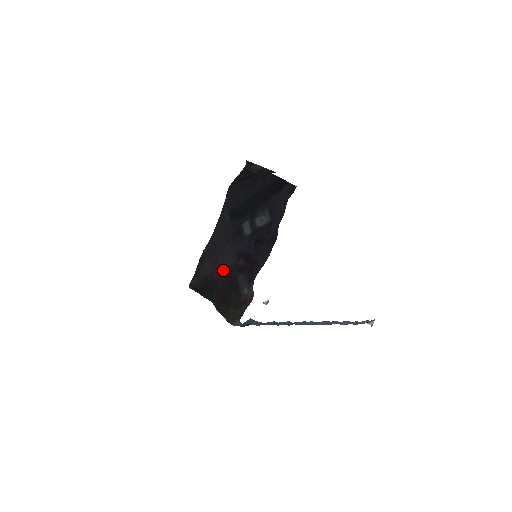
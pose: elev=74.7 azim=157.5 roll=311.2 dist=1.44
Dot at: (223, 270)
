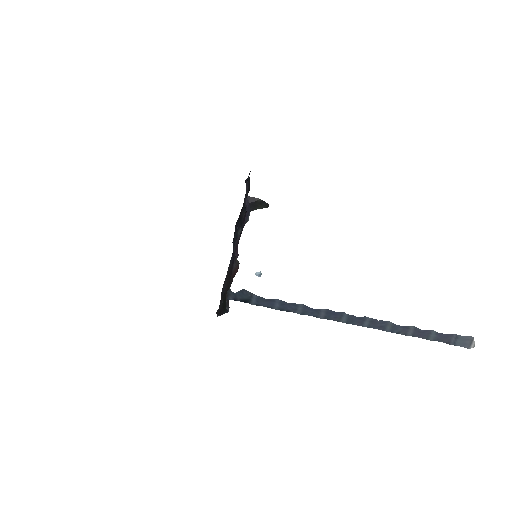
Dot at: (228, 274)
